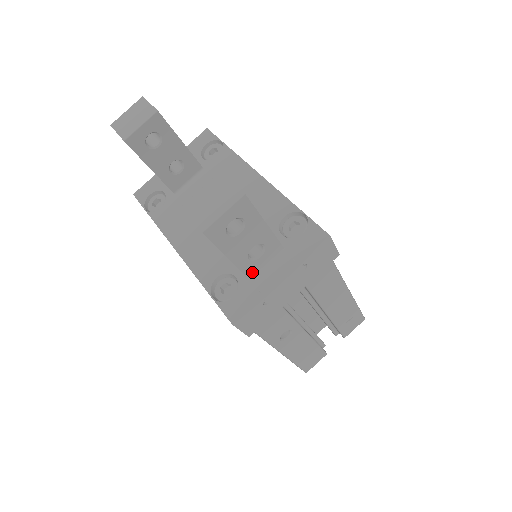
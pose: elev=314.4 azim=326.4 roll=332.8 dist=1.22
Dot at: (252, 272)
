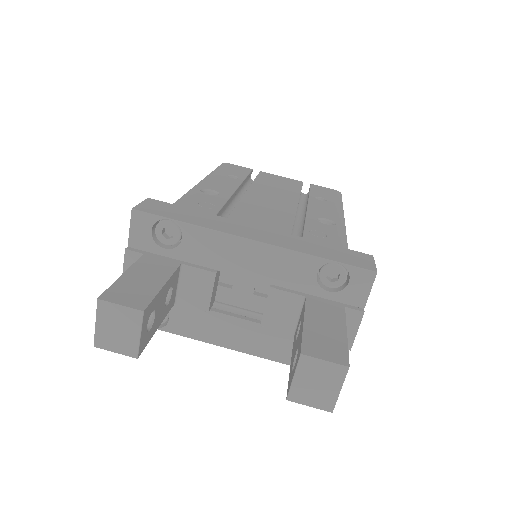
Dot at: occluded
